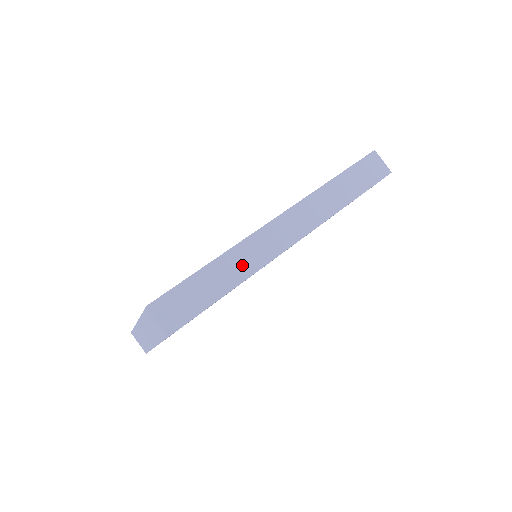
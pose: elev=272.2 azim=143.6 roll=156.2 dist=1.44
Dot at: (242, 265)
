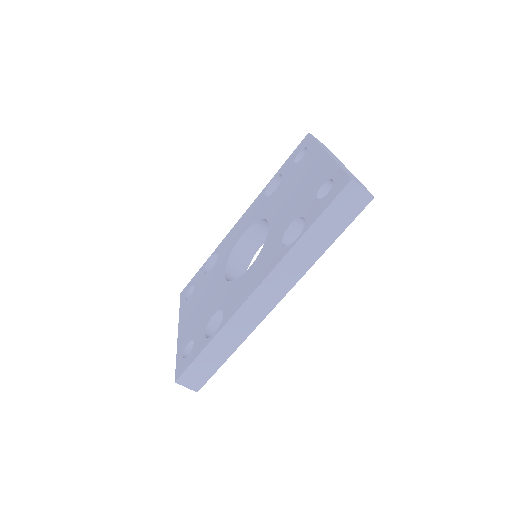
Dot at: (234, 337)
